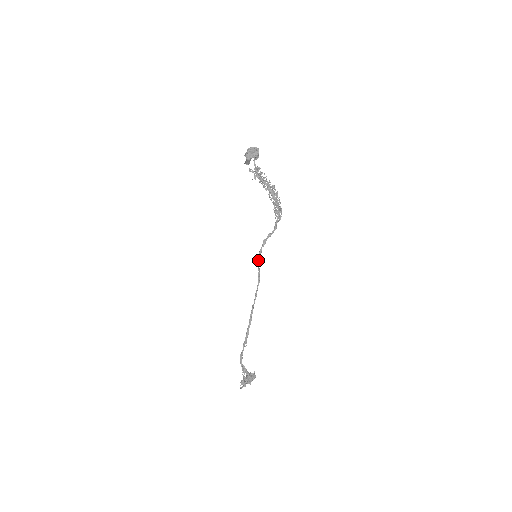
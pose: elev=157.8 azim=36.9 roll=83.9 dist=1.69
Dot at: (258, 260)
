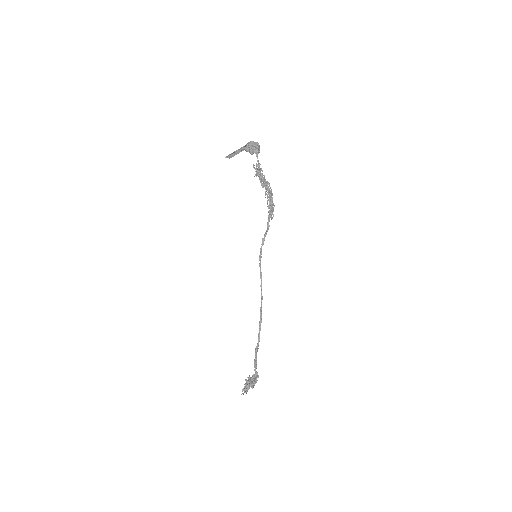
Dot at: (260, 260)
